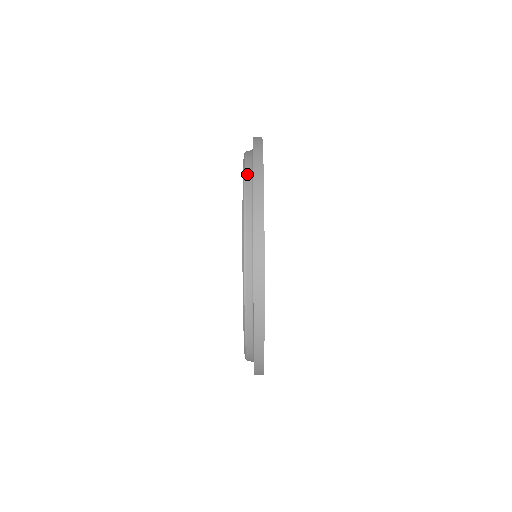
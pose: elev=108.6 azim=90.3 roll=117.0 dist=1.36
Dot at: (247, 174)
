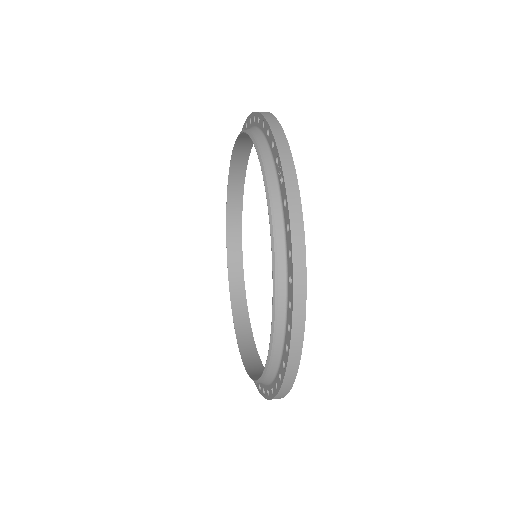
Dot at: (248, 129)
